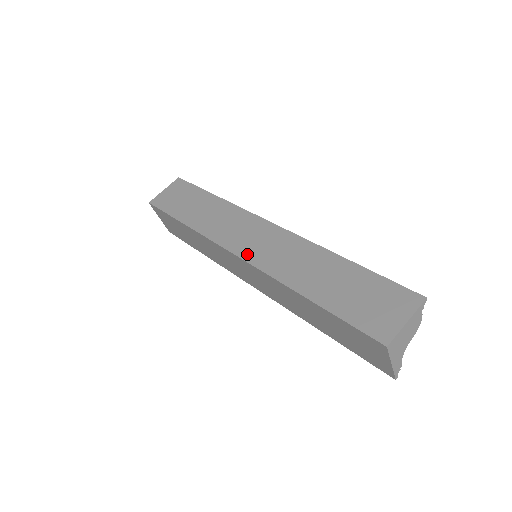
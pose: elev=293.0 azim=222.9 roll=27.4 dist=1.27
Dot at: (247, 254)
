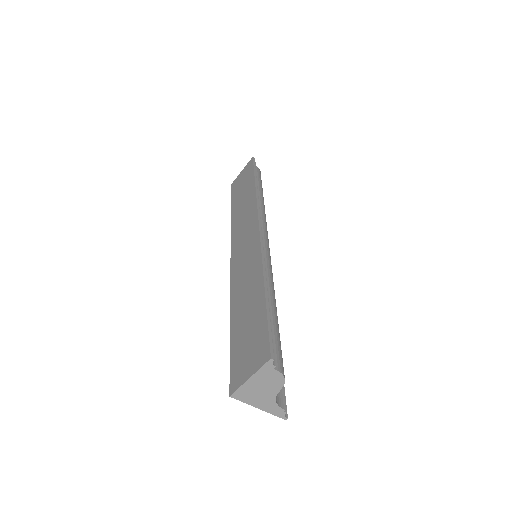
Dot at: (234, 259)
